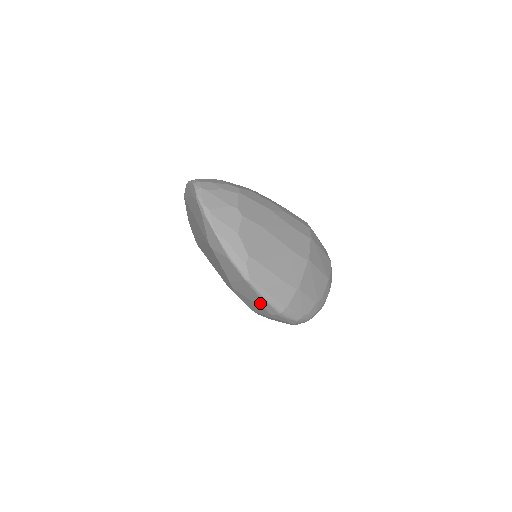
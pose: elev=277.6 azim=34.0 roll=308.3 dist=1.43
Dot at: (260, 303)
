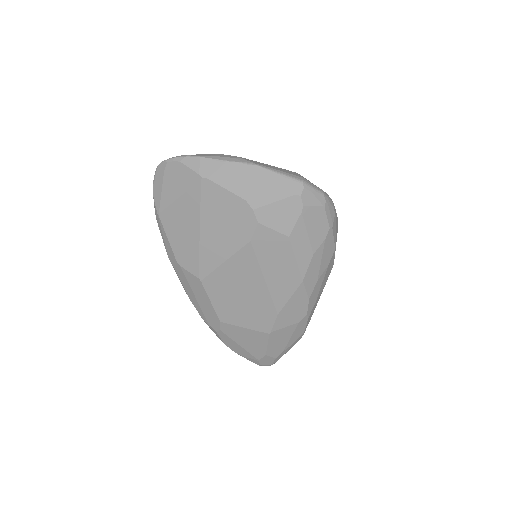
Dot at: (282, 189)
